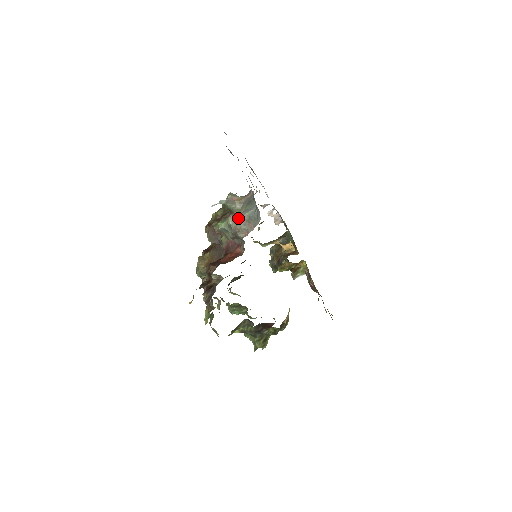
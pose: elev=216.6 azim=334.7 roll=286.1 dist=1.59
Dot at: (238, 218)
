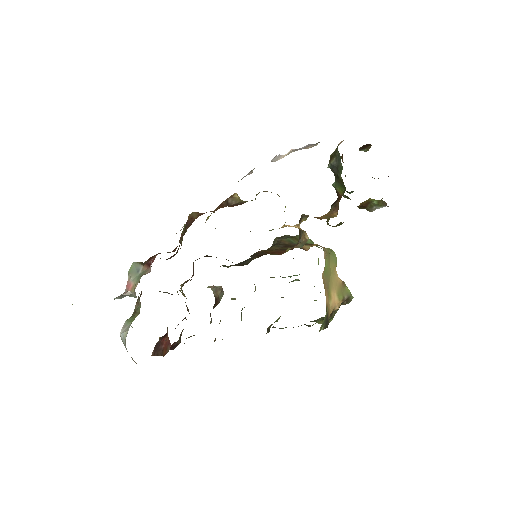
Dot at: (123, 342)
